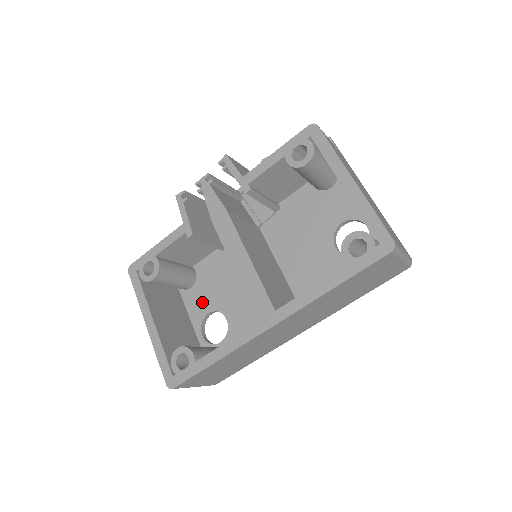
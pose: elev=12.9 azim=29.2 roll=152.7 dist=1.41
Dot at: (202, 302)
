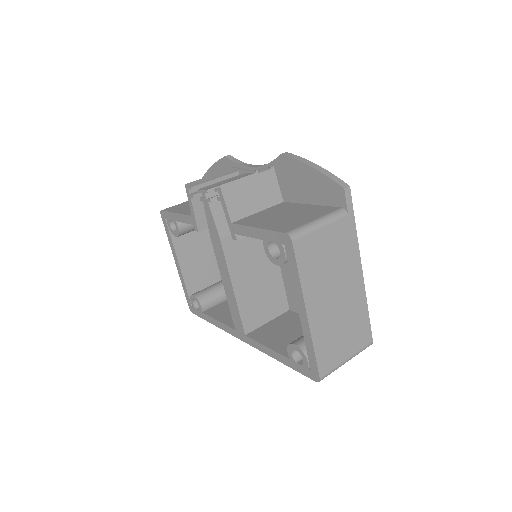
Dot at: occluded
